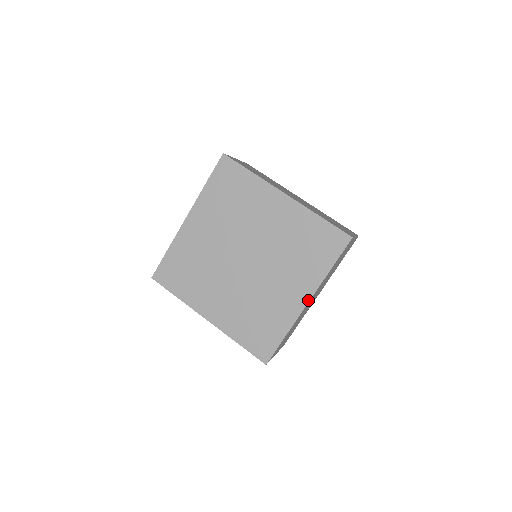
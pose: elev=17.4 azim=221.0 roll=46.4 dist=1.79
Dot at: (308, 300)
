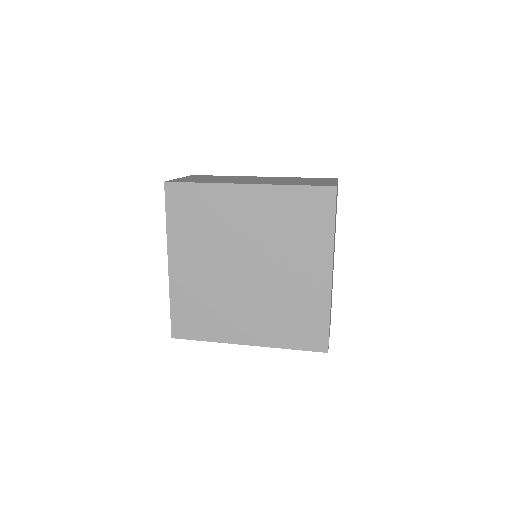
Dot at: (250, 344)
